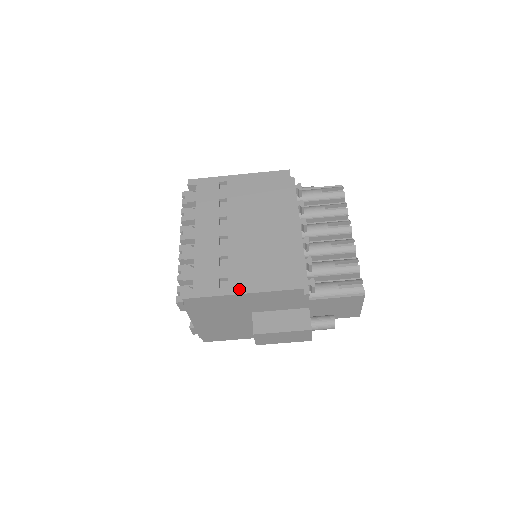
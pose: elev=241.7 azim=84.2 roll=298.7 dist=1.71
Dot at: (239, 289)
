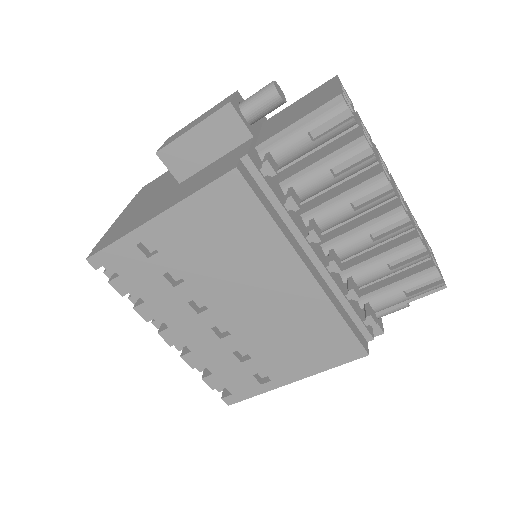
Dot at: (286, 379)
